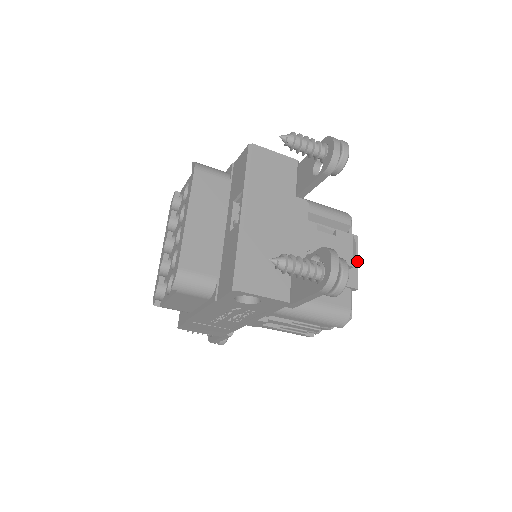
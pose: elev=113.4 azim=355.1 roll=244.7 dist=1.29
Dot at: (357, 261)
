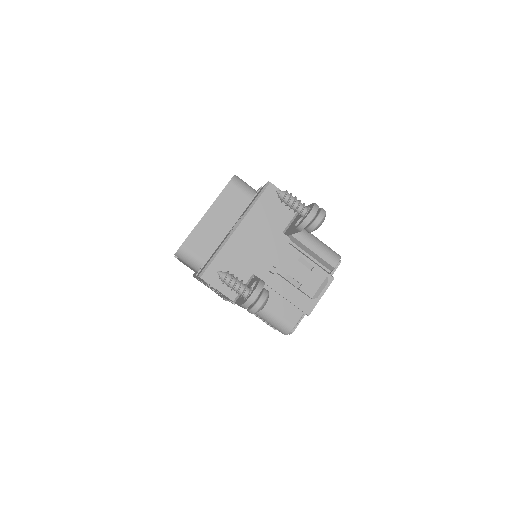
Dot at: (321, 296)
